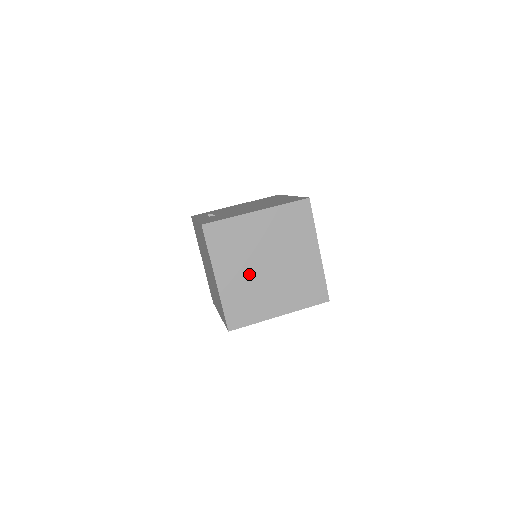
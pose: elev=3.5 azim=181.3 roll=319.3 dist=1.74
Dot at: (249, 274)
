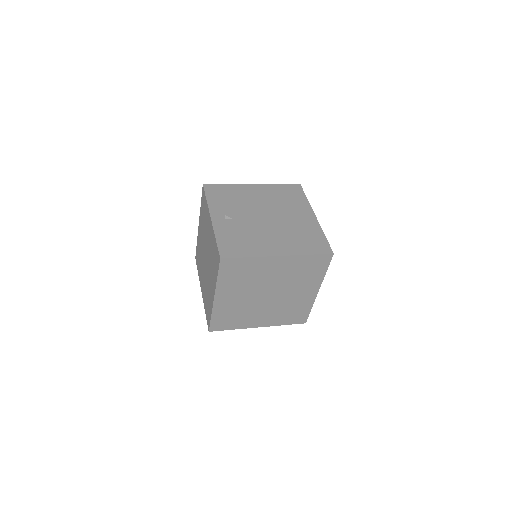
Dot at: (247, 298)
